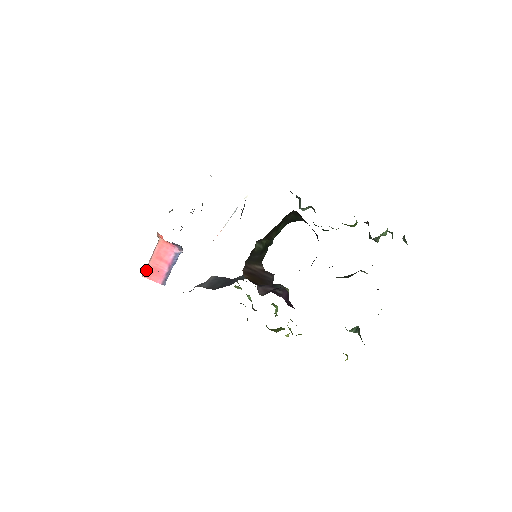
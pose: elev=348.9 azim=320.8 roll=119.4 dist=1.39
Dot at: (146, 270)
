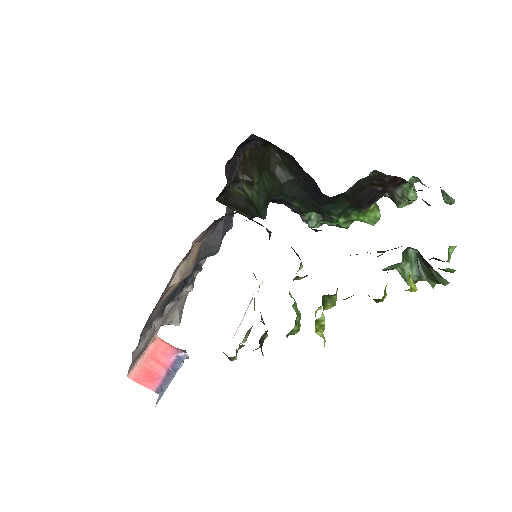
Dot at: (134, 370)
